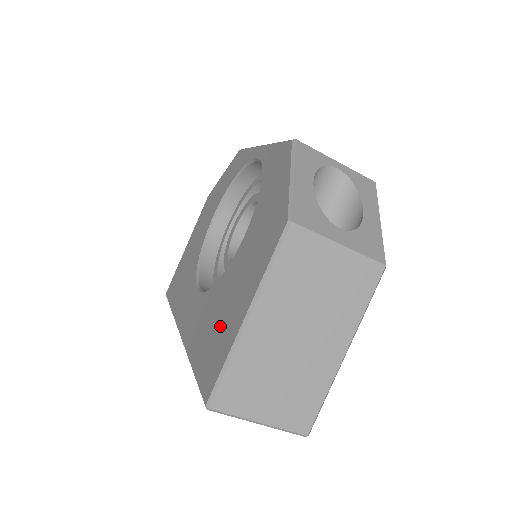
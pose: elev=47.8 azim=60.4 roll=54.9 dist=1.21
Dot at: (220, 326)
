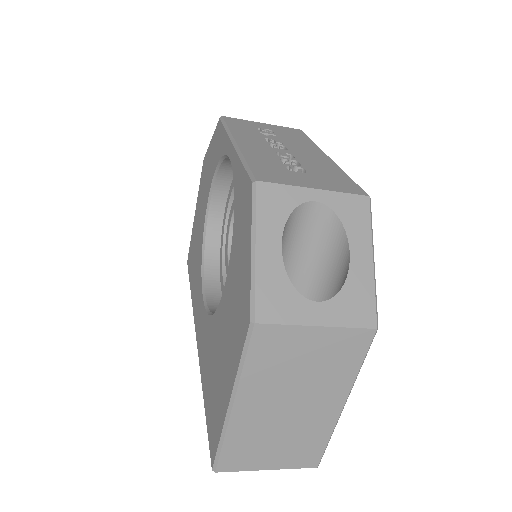
Dot at: (216, 385)
